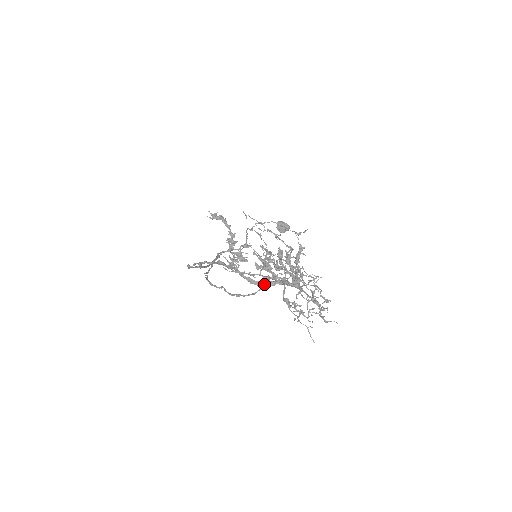
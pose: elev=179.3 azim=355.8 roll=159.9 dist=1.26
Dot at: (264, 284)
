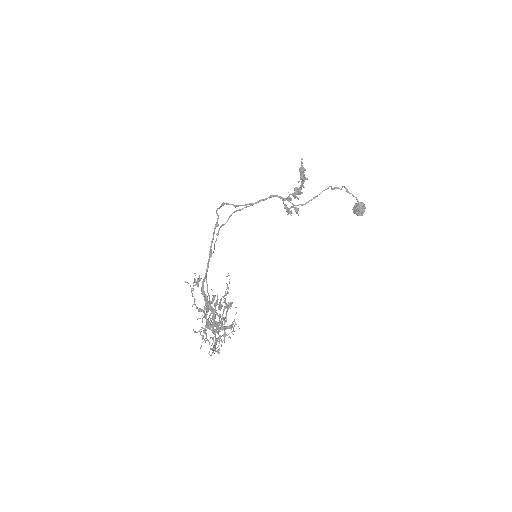
Dot at: occluded
